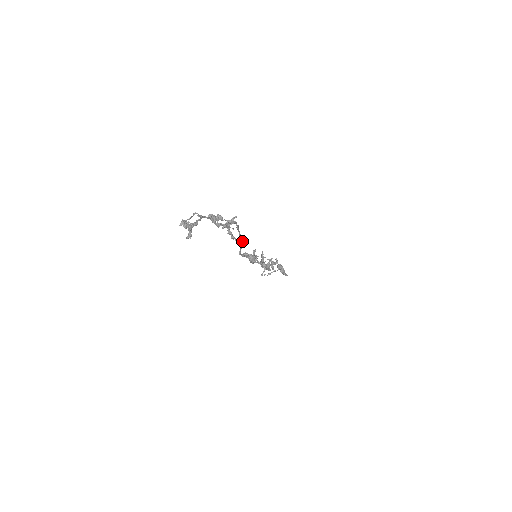
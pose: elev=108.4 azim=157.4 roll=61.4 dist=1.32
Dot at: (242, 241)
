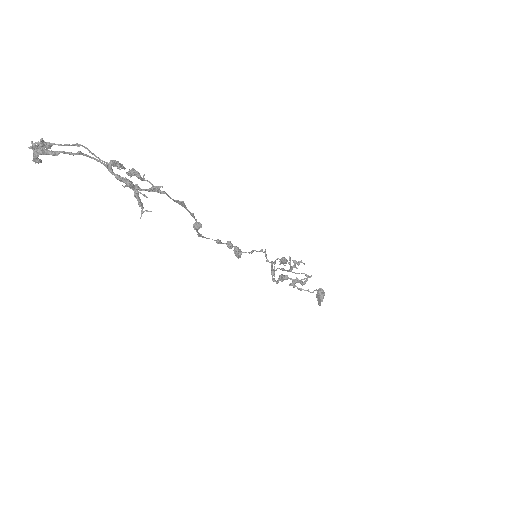
Dot at: (198, 223)
